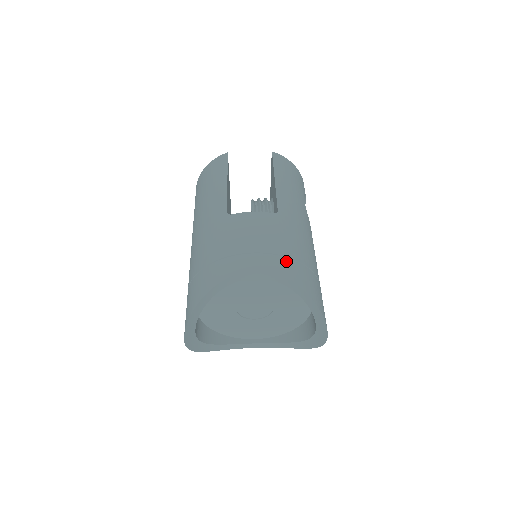
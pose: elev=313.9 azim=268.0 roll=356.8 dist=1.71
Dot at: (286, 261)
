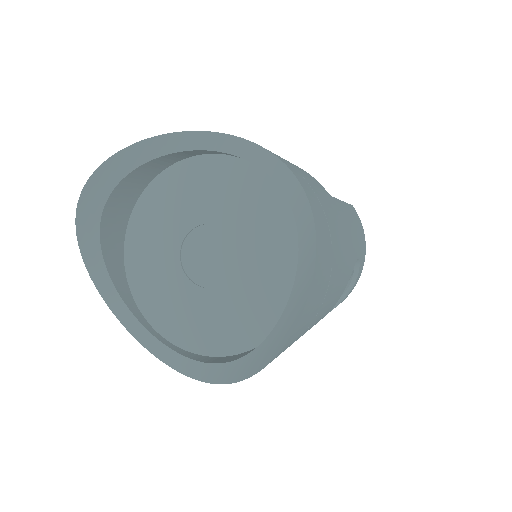
Dot at: (312, 191)
